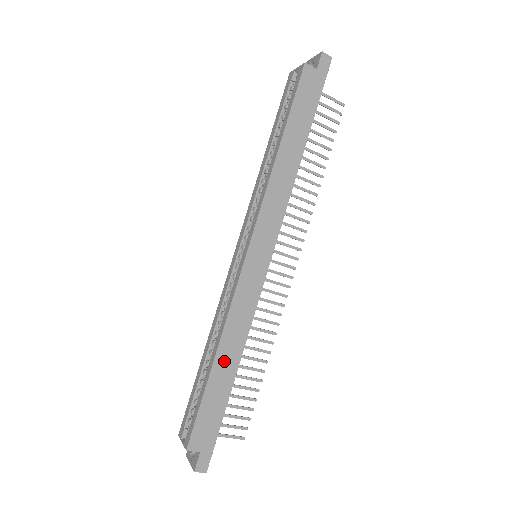
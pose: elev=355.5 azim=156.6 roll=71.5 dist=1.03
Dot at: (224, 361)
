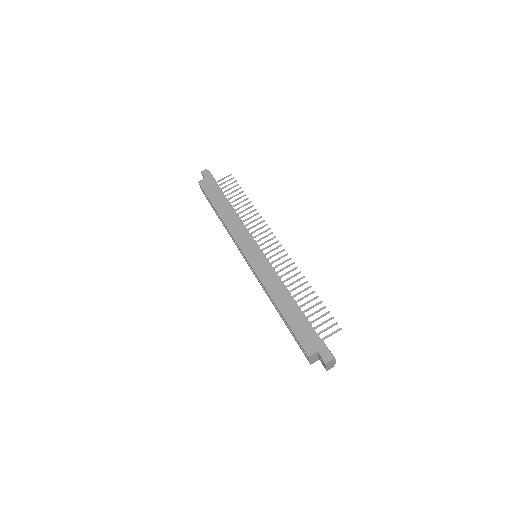
Dot at: (283, 304)
